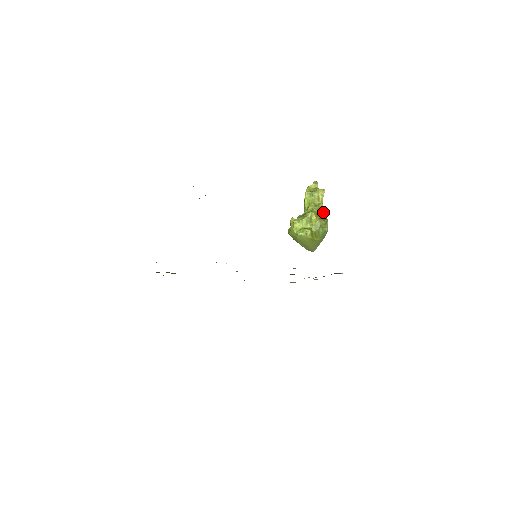
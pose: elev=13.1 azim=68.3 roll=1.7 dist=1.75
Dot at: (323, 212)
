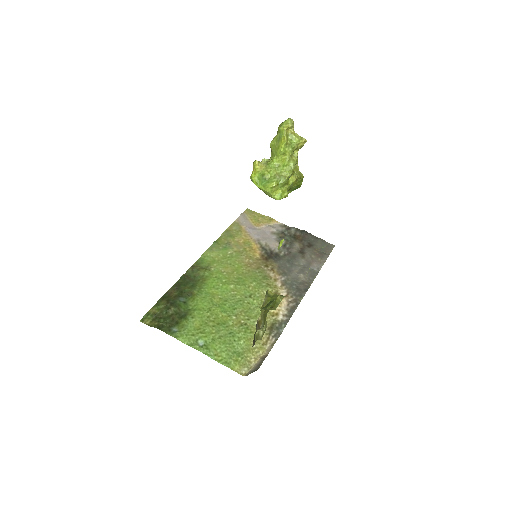
Dot at: occluded
